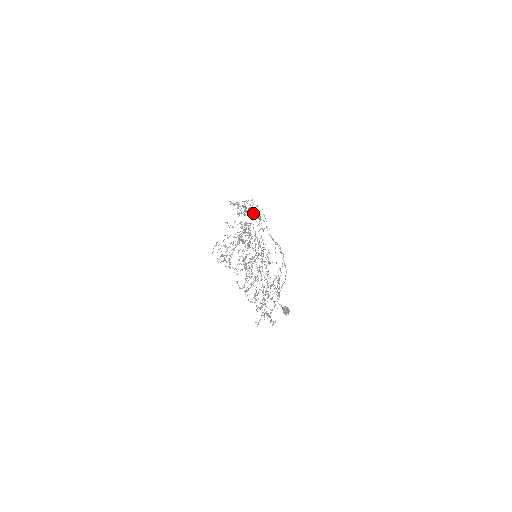
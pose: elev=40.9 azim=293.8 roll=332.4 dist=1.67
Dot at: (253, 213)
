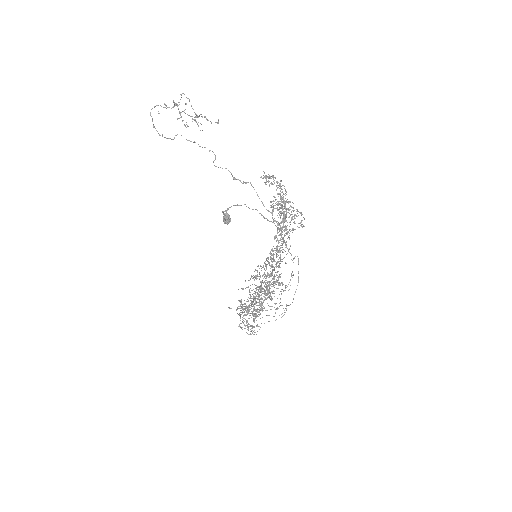
Dot at: occluded
